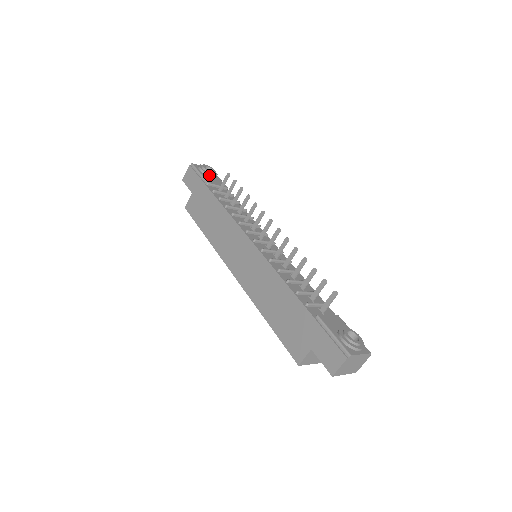
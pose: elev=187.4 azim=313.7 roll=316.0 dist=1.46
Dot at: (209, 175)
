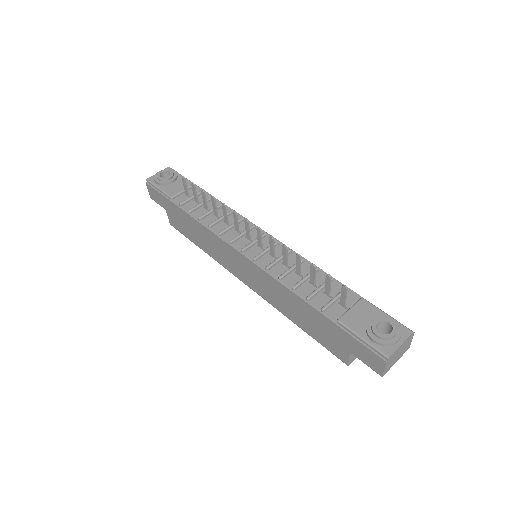
Dot at: (168, 183)
